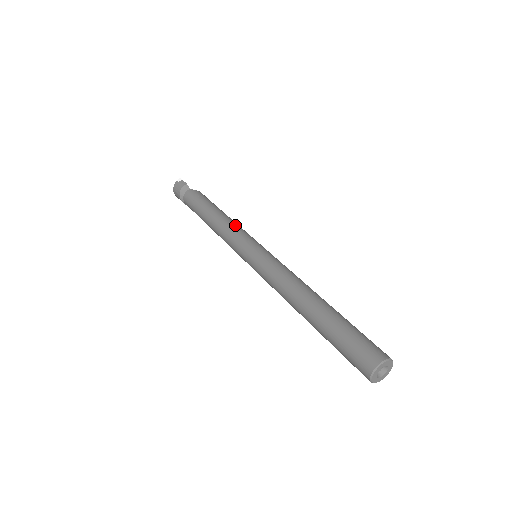
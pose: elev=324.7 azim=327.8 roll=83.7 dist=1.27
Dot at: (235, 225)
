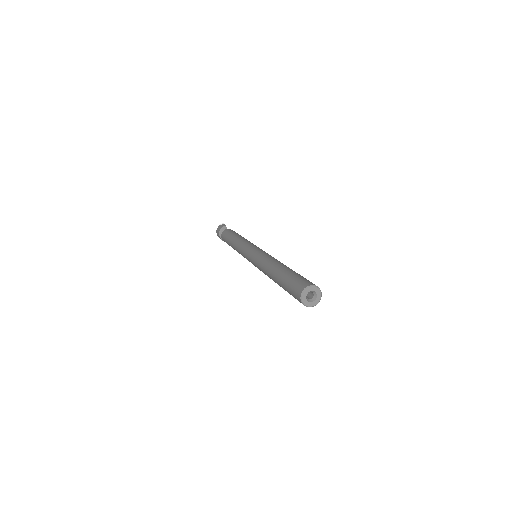
Dot at: (248, 241)
